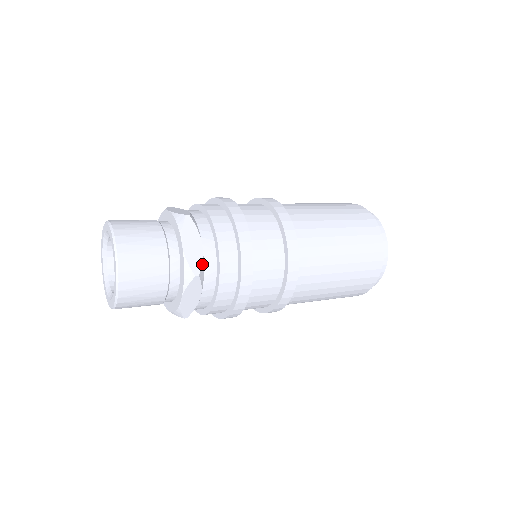
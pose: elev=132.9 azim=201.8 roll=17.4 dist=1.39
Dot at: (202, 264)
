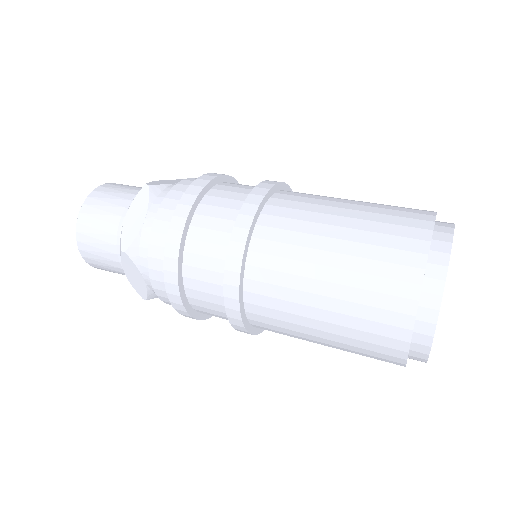
Dot at: (148, 292)
